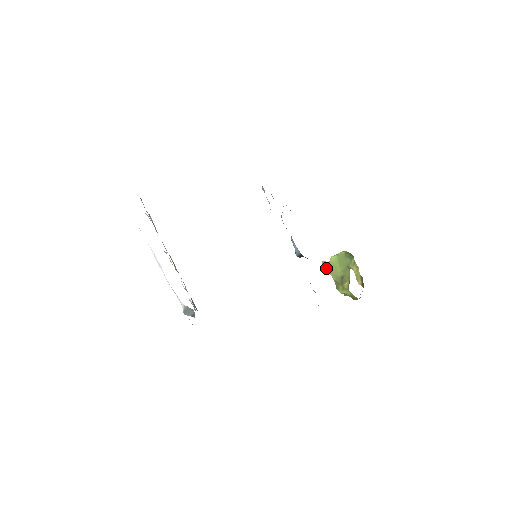
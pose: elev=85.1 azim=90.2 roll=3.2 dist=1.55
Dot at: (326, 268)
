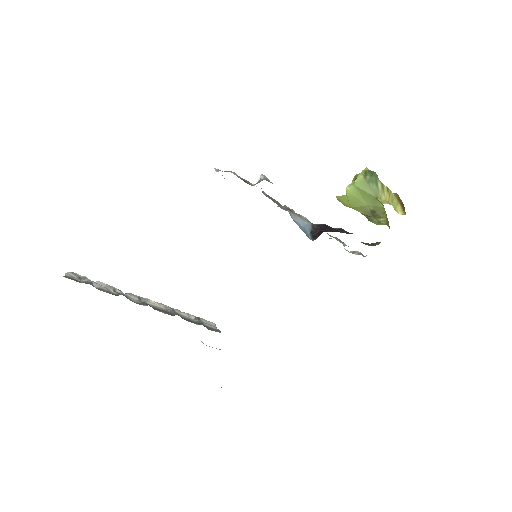
Dot at: (345, 204)
